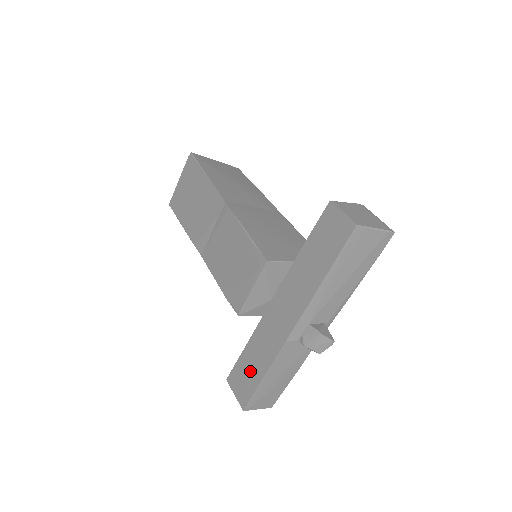
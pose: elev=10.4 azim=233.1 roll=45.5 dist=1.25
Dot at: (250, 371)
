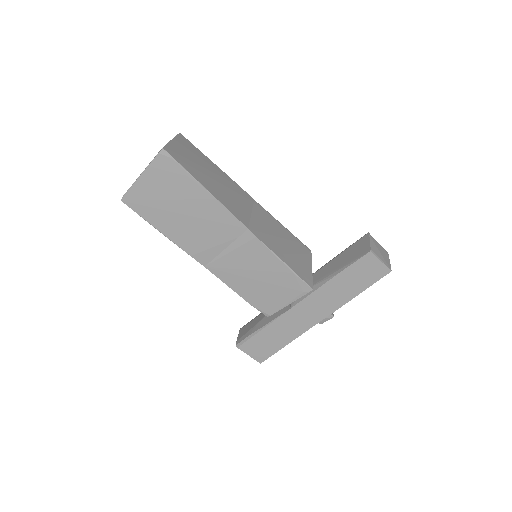
Dot at: (270, 343)
